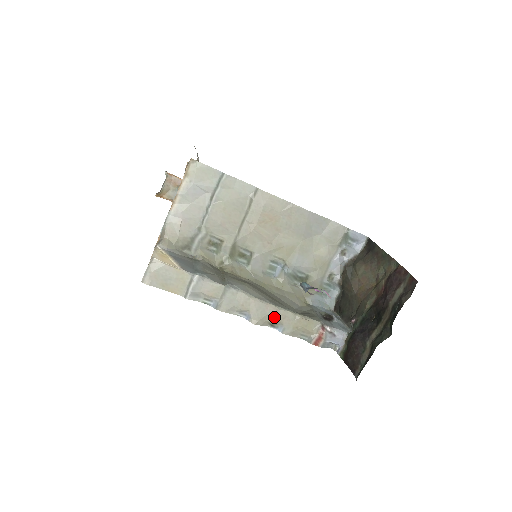
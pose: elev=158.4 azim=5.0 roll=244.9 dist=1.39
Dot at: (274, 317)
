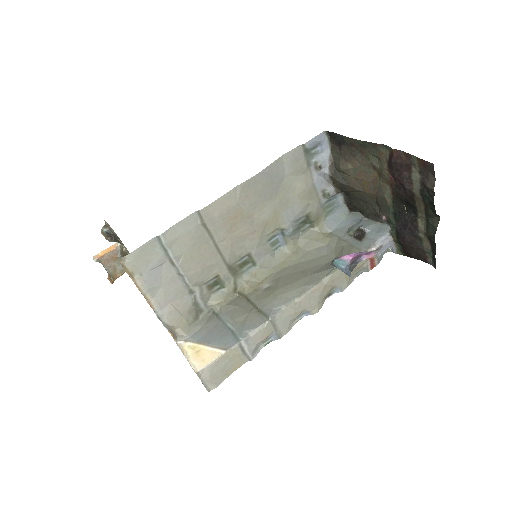
Dot at: (325, 290)
